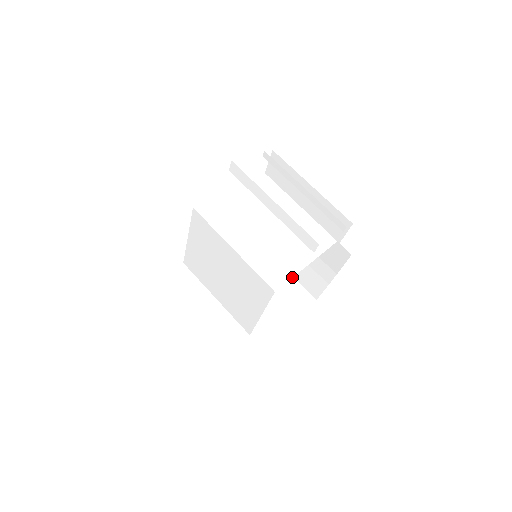
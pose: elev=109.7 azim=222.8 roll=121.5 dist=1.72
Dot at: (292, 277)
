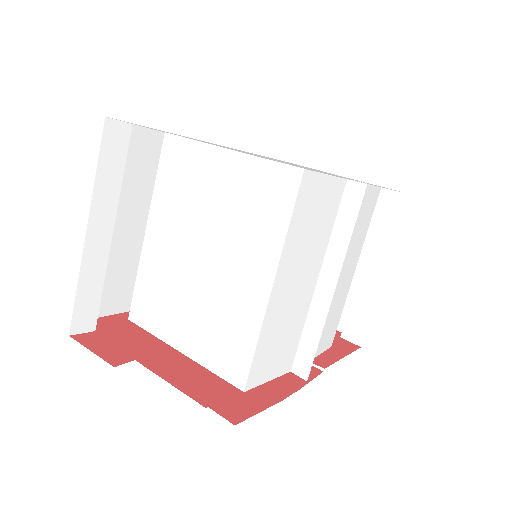
Dot at: (154, 335)
